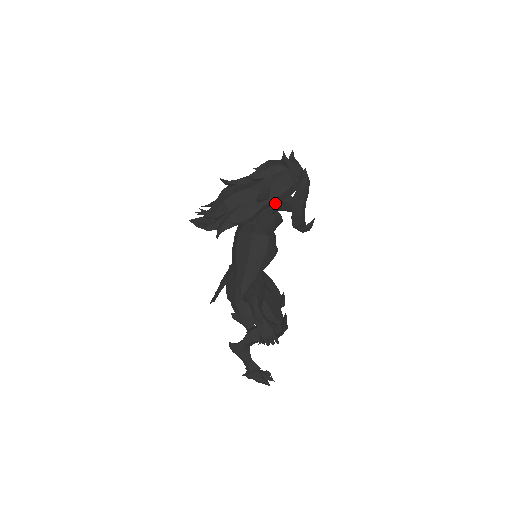
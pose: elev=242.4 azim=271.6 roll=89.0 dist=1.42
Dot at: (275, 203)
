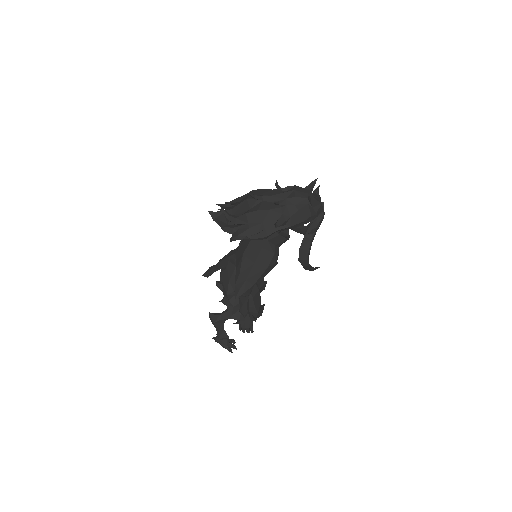
Dot at: (289, 228)
